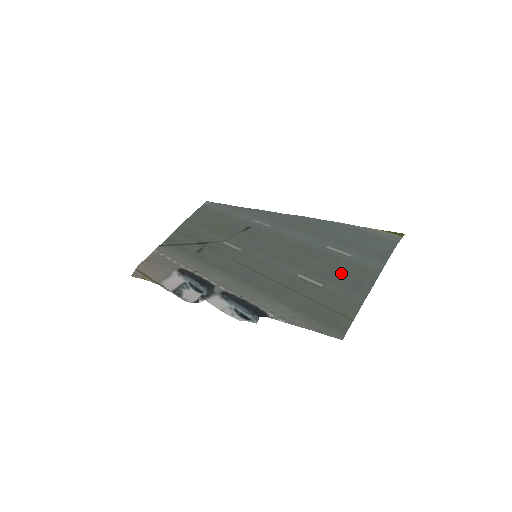
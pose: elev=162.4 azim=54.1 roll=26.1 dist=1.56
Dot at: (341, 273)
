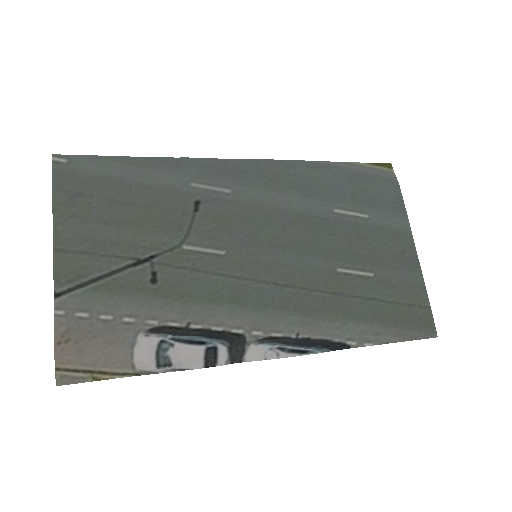
Dot at: (378, 248)
